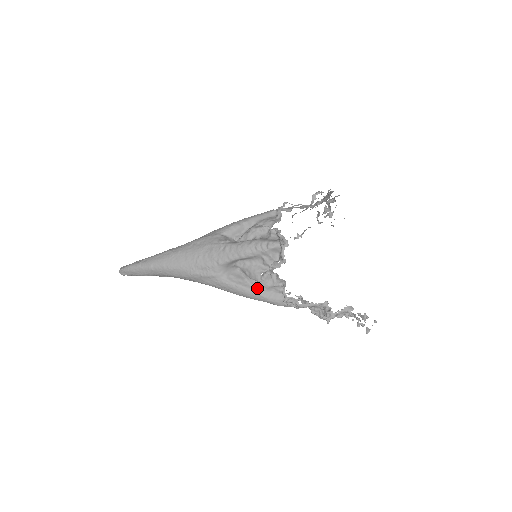
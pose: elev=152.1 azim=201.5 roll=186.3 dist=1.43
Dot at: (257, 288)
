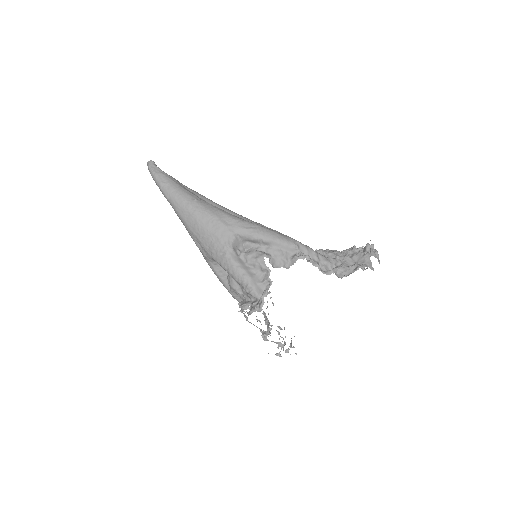
Dot at: occluded
